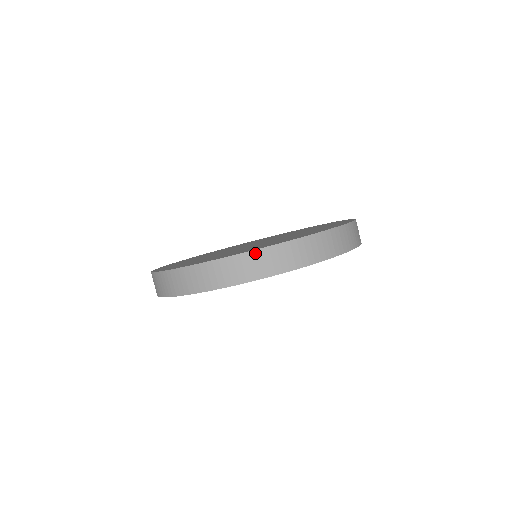
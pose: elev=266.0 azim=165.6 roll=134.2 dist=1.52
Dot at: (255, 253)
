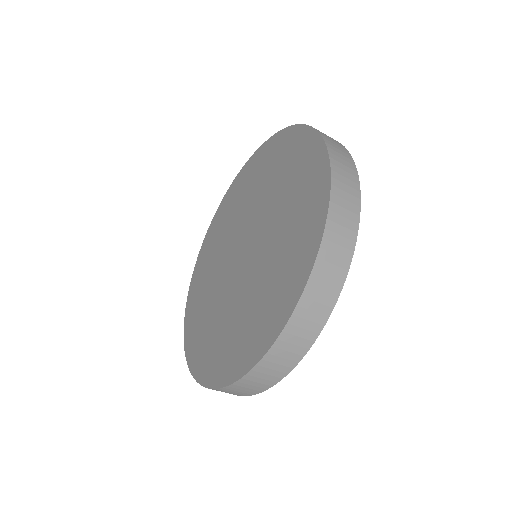
Dot at: occluded
